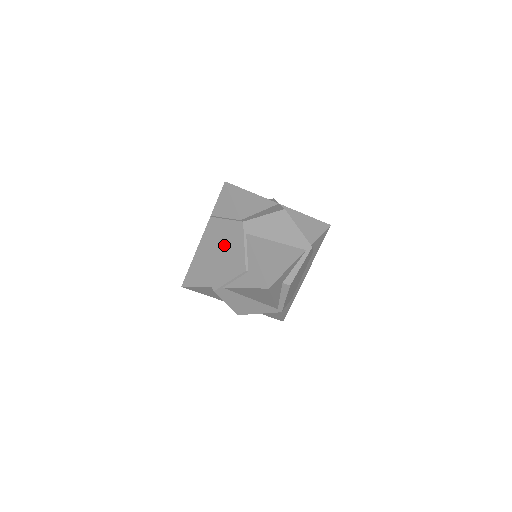
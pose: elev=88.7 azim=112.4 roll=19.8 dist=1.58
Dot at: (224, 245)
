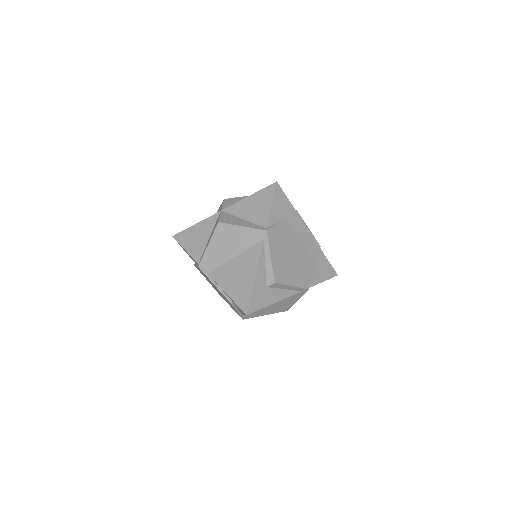
Dot at: occluded
